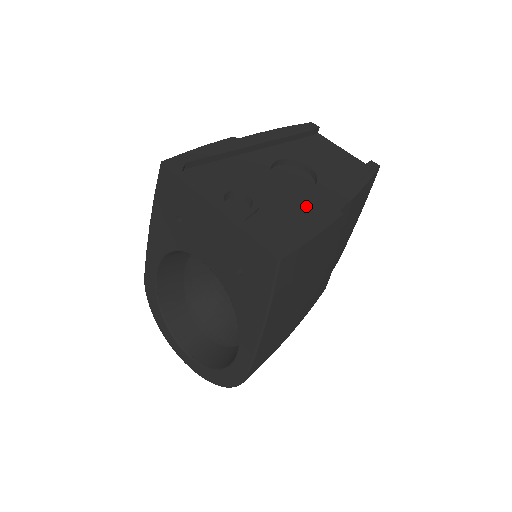
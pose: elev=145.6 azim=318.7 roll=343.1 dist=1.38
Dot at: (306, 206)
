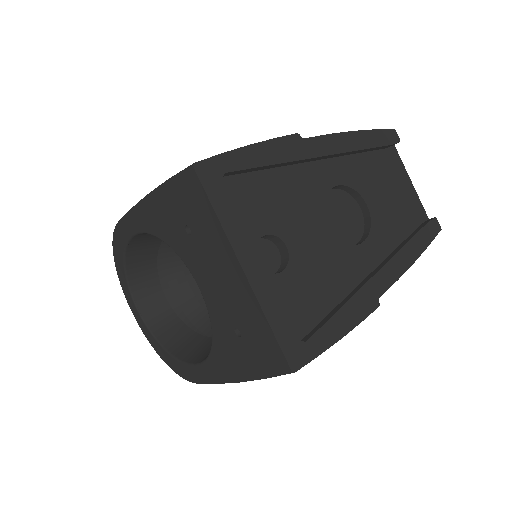
Dot at: (344, 276)
